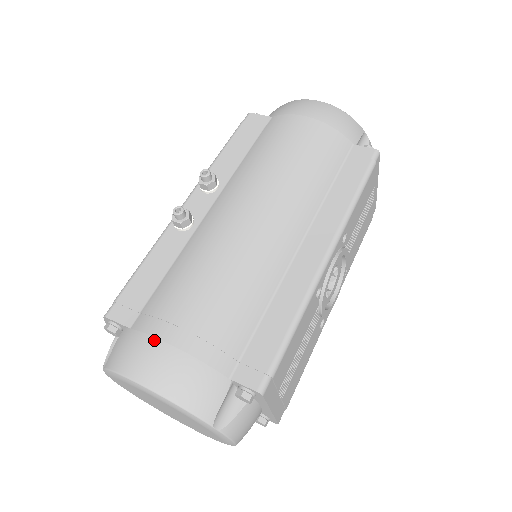
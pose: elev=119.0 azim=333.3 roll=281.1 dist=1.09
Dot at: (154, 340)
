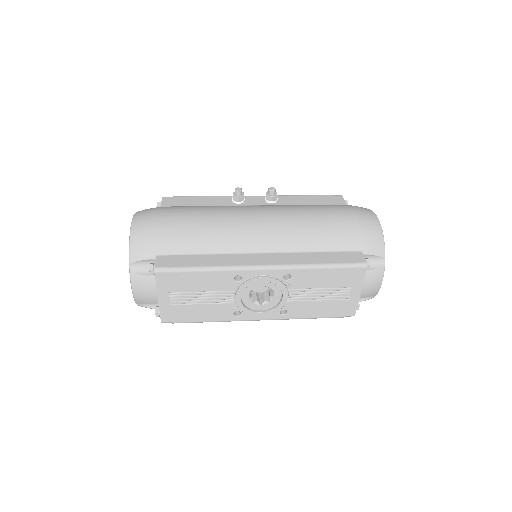
Dot at: (157, 213)
